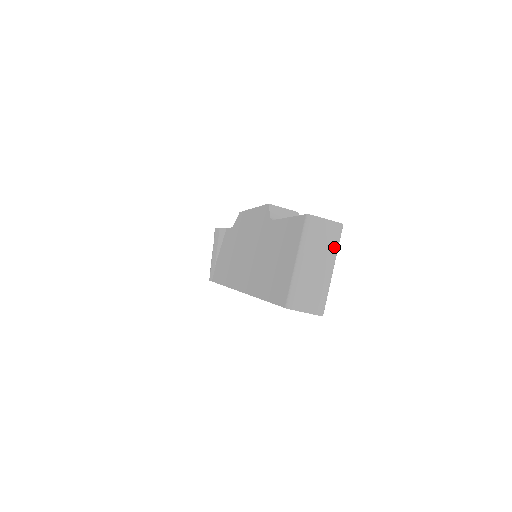
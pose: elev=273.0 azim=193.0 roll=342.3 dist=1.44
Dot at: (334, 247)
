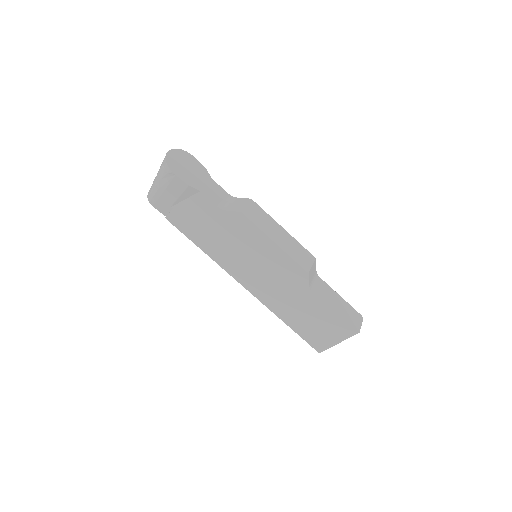
Dot at: occluded
